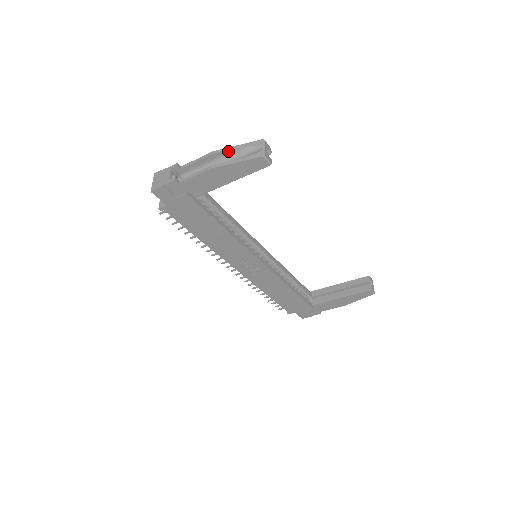
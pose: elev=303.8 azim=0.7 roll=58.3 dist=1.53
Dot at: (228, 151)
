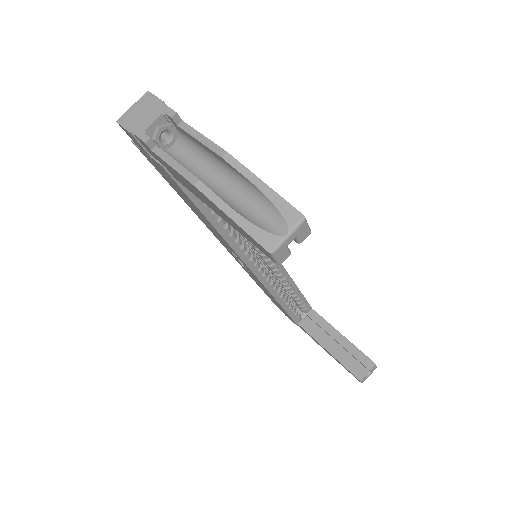
Dot at: (244, 176)
